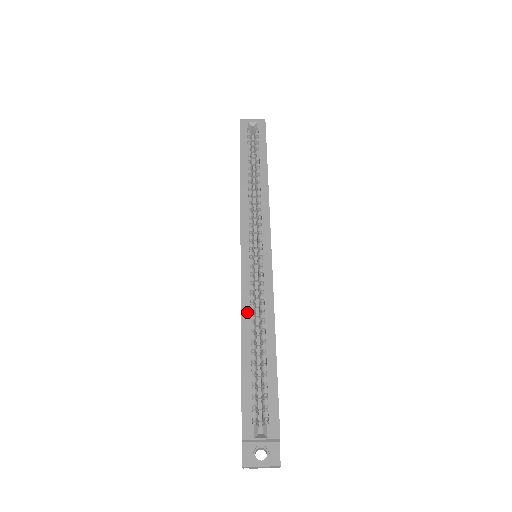
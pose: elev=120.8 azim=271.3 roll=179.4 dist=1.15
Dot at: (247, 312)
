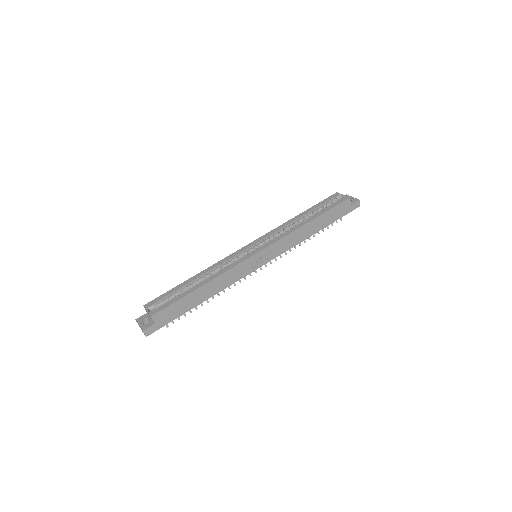
Dot at: (212, 268)
